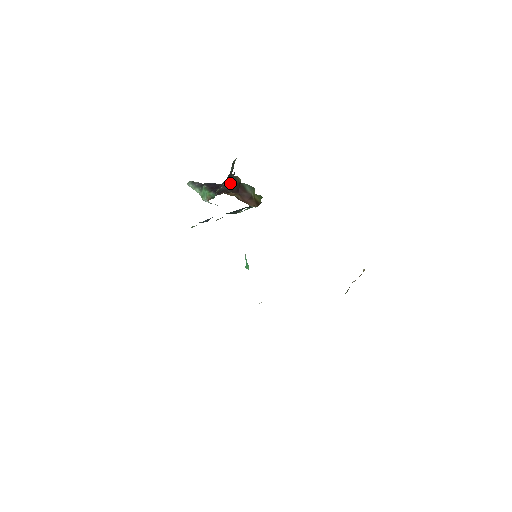
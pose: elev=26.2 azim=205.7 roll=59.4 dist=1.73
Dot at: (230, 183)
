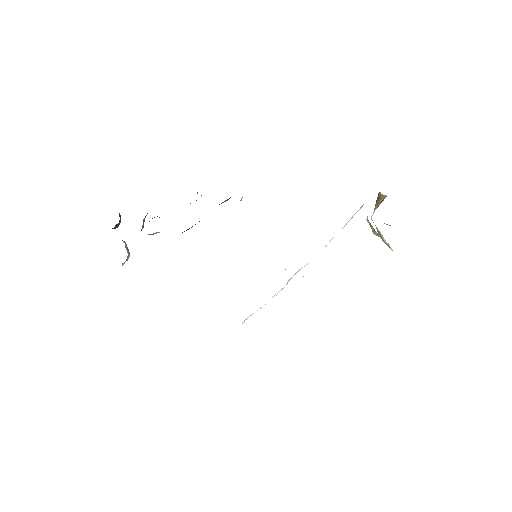
Dot at: occluded
